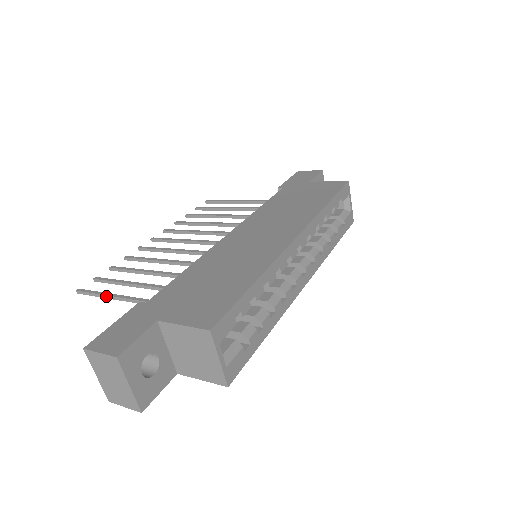
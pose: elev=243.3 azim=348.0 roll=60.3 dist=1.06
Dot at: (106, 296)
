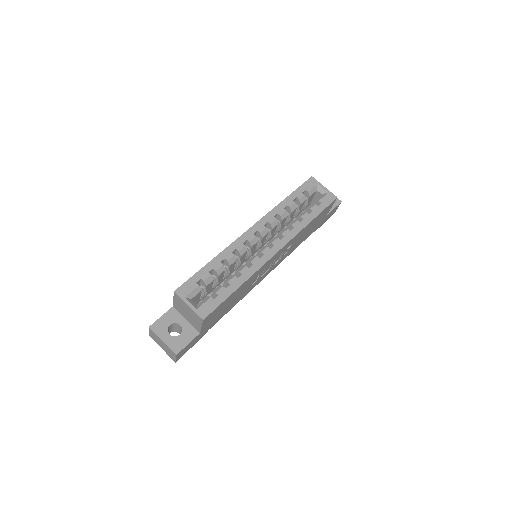
Dot at: occluded
